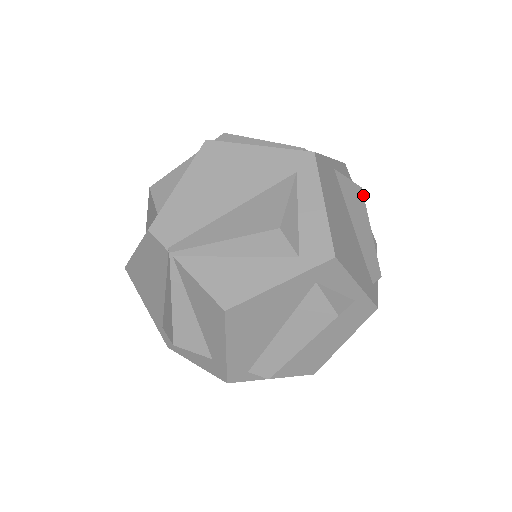
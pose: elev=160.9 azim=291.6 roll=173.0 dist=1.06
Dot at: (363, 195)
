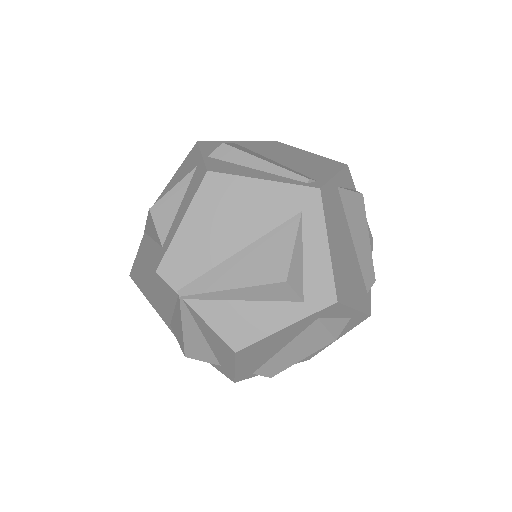
Dot at: occluded
